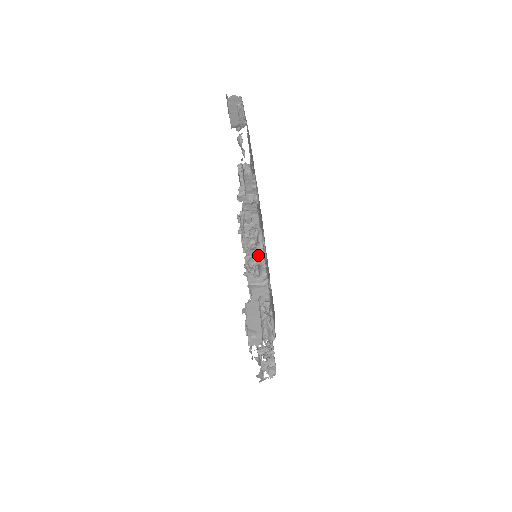
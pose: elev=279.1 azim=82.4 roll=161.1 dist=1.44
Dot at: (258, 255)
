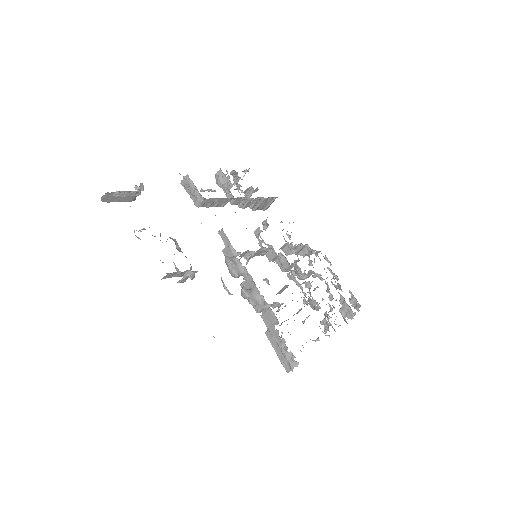
Dot at: (247, 278)
